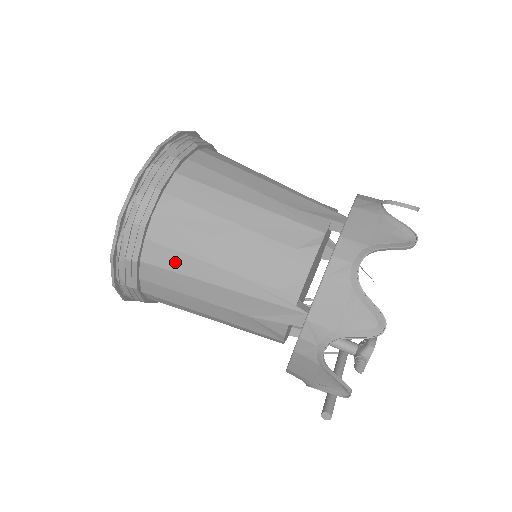
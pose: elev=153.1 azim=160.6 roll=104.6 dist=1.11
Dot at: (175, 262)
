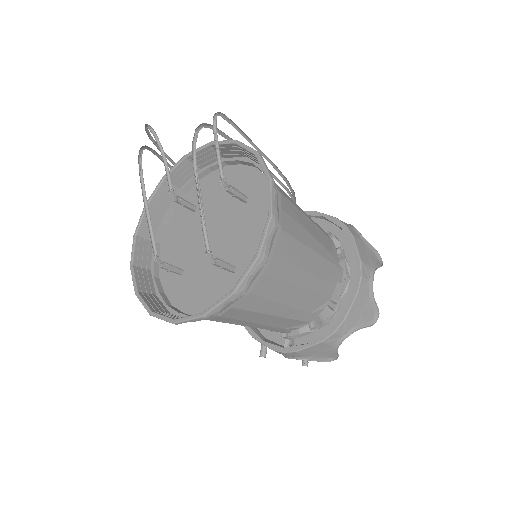
Dot at: (224, 320)
